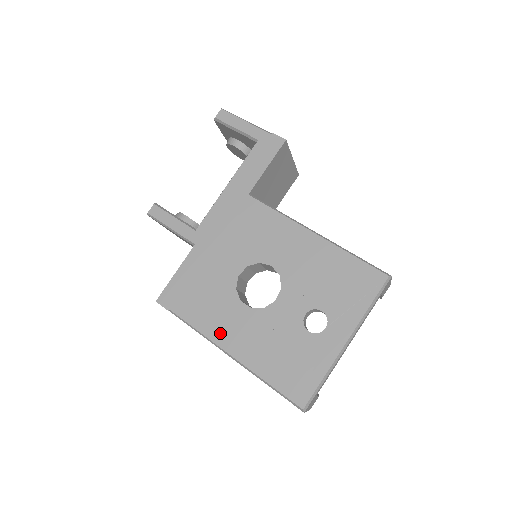
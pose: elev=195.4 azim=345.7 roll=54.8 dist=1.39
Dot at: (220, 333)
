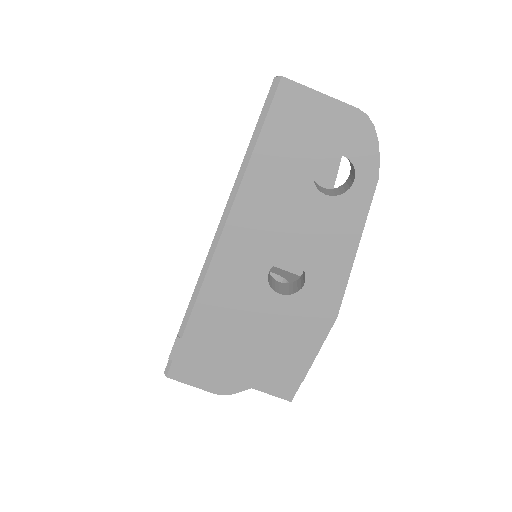
Dot at: occluded
